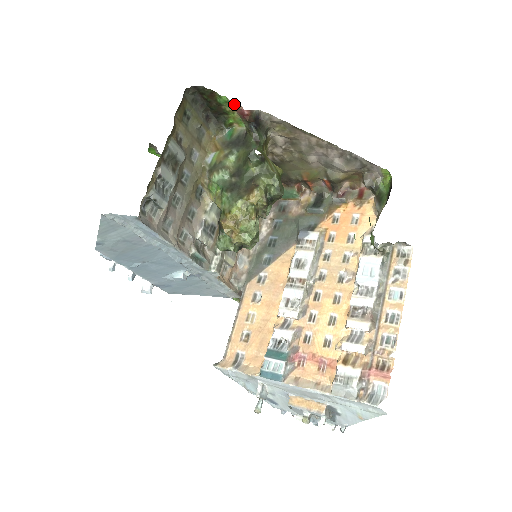
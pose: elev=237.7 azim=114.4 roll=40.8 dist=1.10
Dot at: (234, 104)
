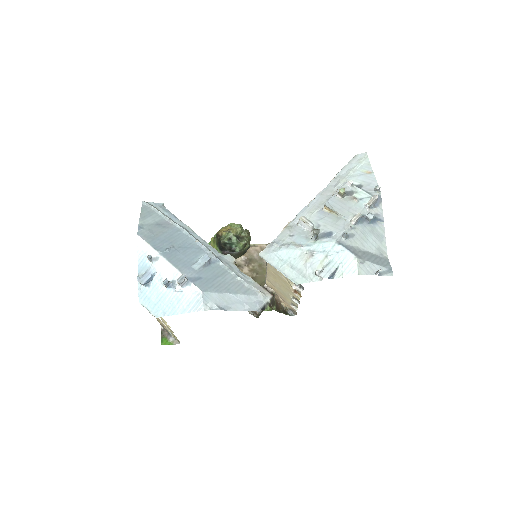
Dot at: occluded
